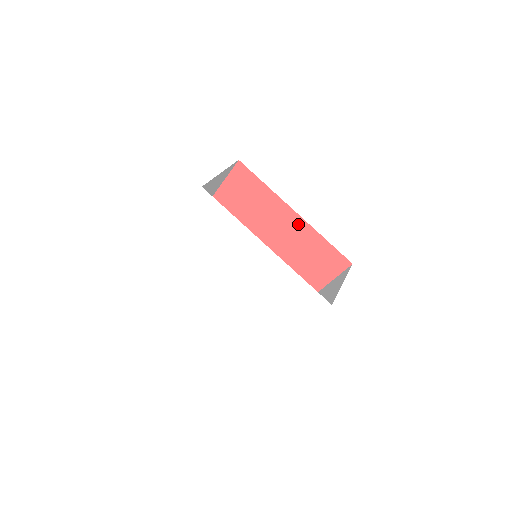
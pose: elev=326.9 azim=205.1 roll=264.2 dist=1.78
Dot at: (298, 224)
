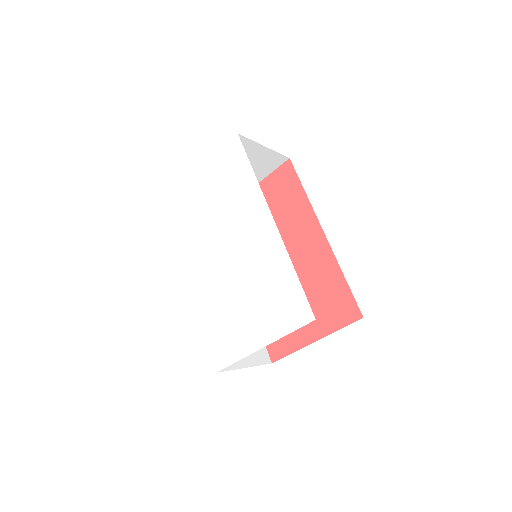
Dot at: (320, 247)
